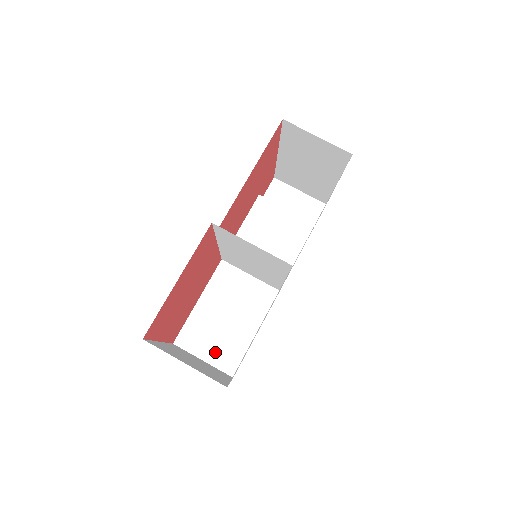
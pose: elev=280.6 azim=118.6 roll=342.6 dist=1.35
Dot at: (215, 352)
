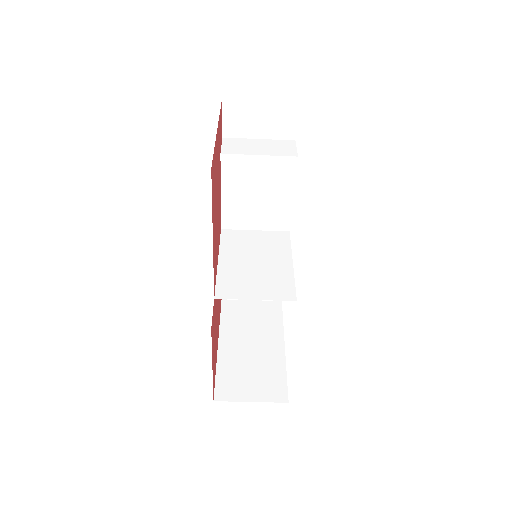
Dot at: occluded
